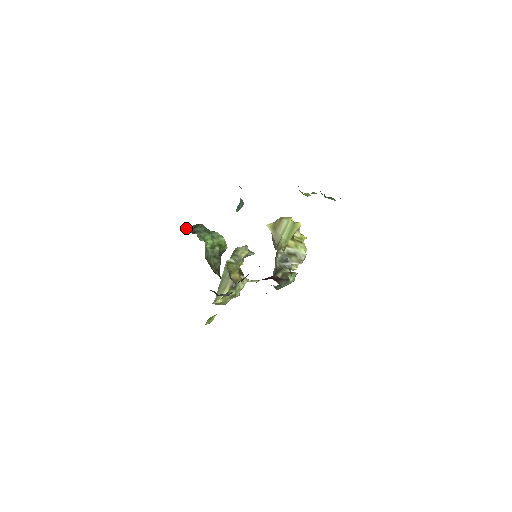
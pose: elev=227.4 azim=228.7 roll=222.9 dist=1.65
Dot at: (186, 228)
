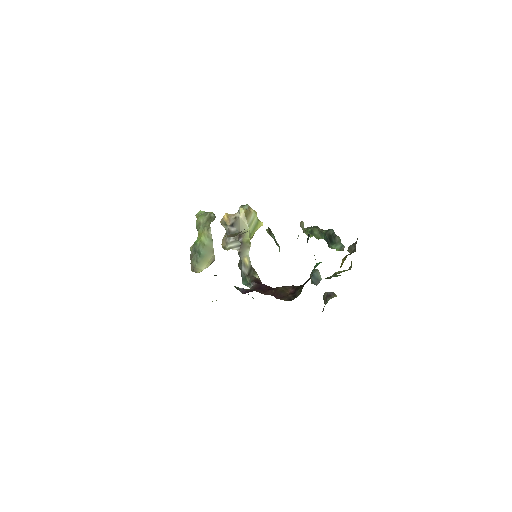
Dot at: occluded
